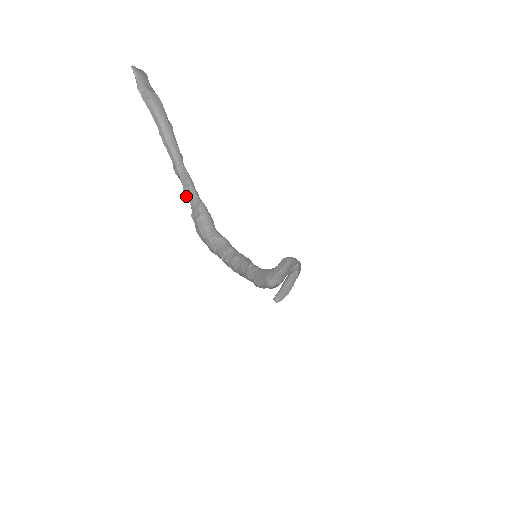
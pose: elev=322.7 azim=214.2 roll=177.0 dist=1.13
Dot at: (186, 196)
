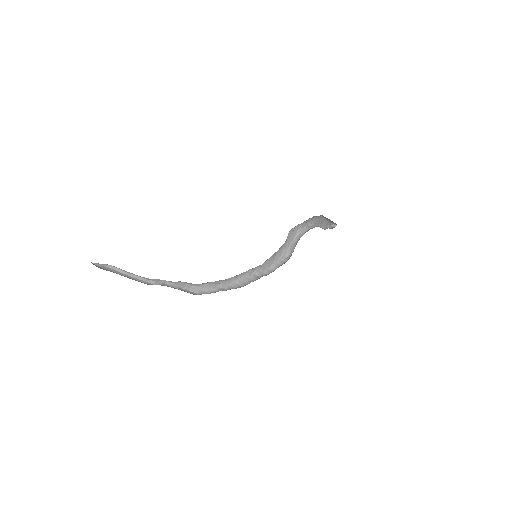
Dot at: (168, 284)
